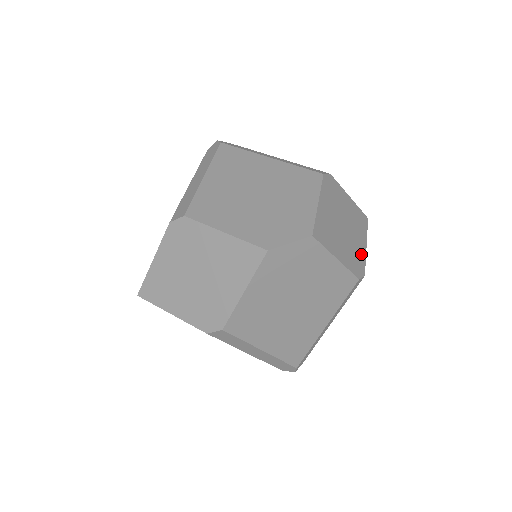
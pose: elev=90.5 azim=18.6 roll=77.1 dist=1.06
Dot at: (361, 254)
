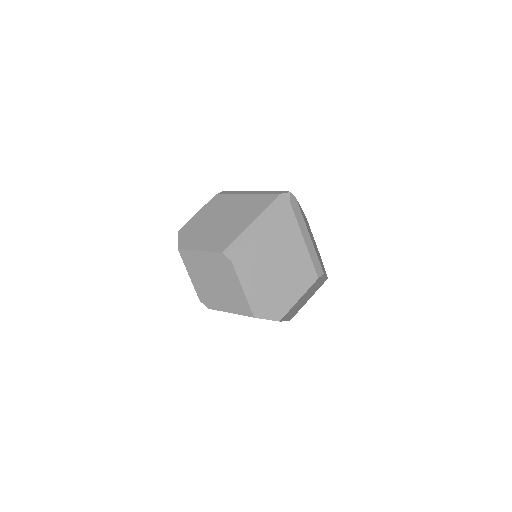
Dot at: (303, 305)
